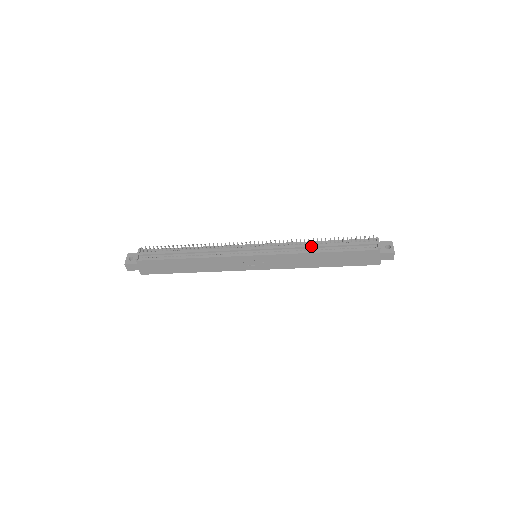
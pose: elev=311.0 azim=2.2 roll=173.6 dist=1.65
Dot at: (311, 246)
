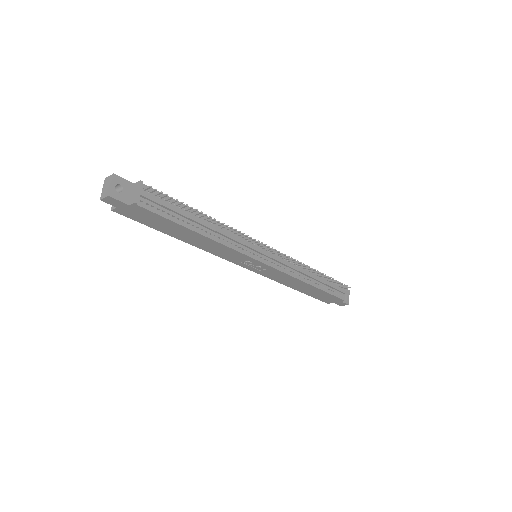
Dot at: (309, 275)
